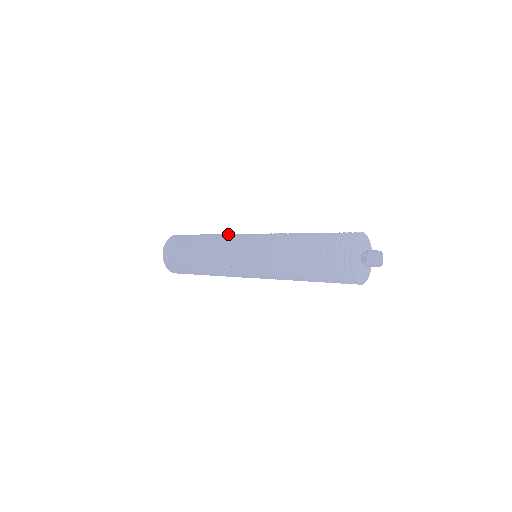
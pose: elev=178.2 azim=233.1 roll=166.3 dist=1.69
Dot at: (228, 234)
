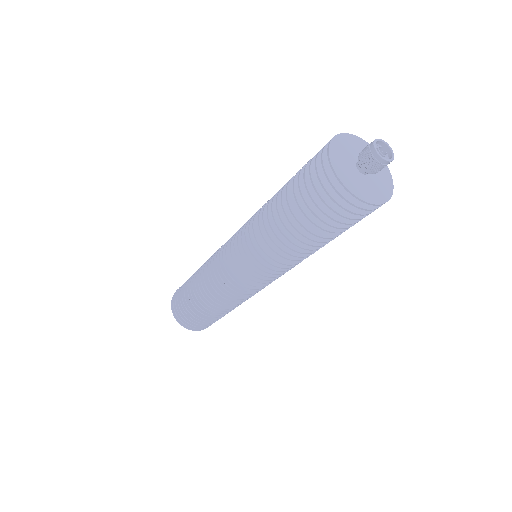
Dot at: occluded
